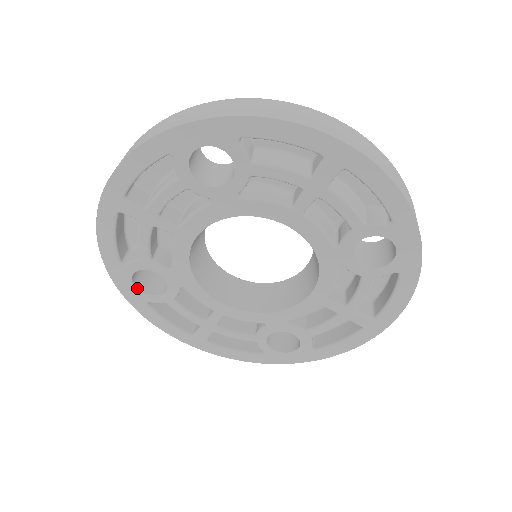
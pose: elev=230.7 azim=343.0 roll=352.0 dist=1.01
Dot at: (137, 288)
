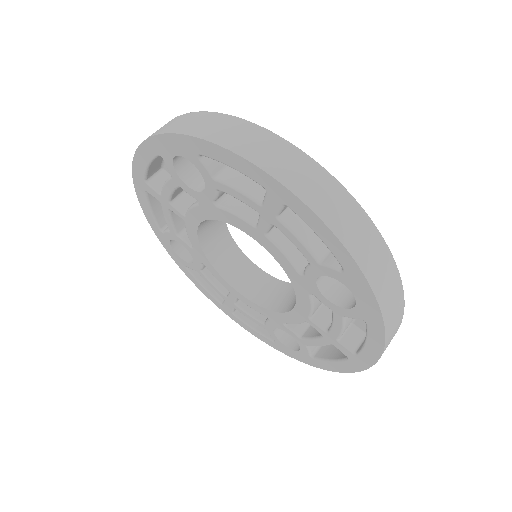
Dot at: (176, 252)
